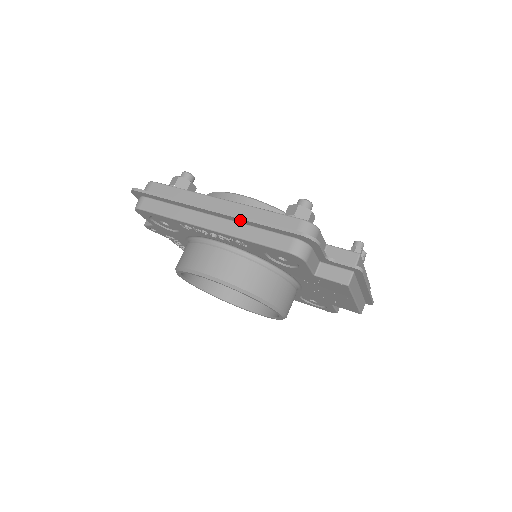
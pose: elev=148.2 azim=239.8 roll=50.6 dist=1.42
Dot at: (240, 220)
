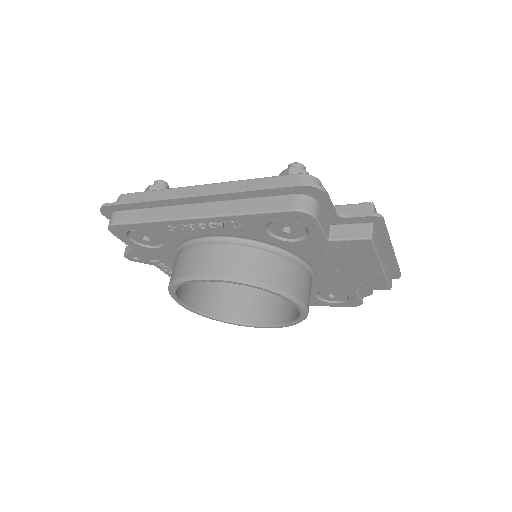
Dot at: (229, 196)
